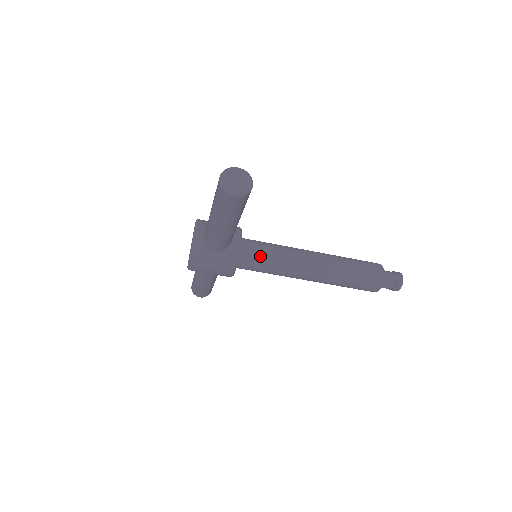
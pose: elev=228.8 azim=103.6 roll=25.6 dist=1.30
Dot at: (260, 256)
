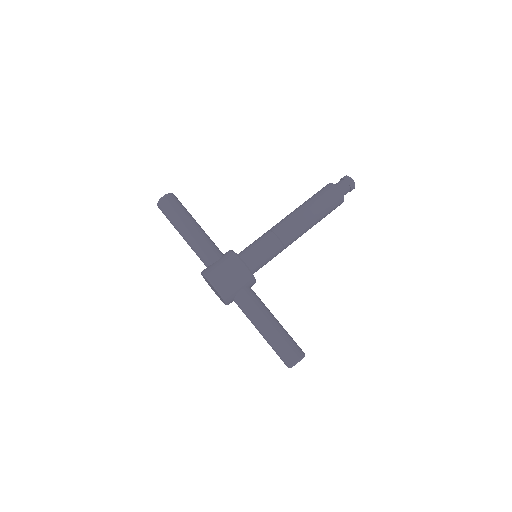
Dot at: (250, 245)
